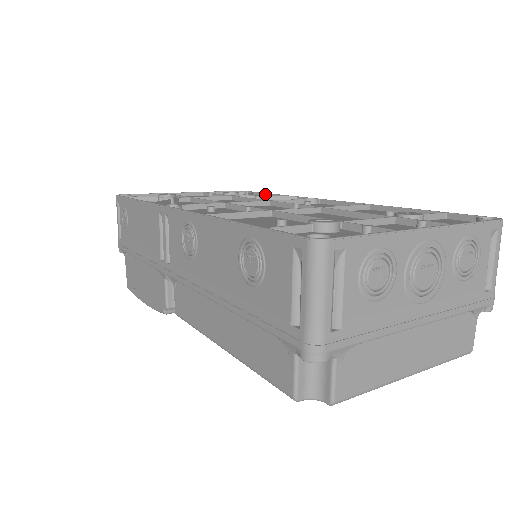
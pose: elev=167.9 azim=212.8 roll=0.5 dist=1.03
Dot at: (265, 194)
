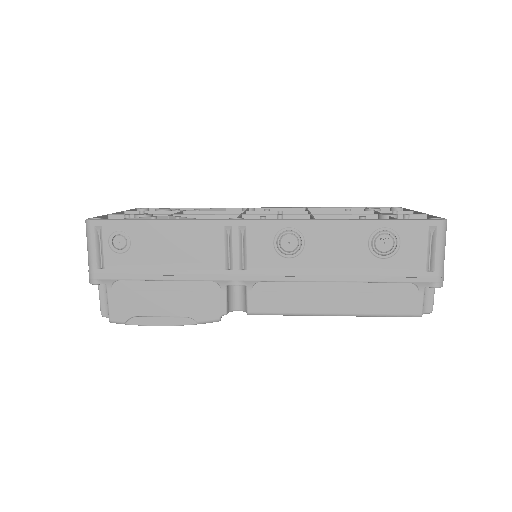
Dot at: occluded
